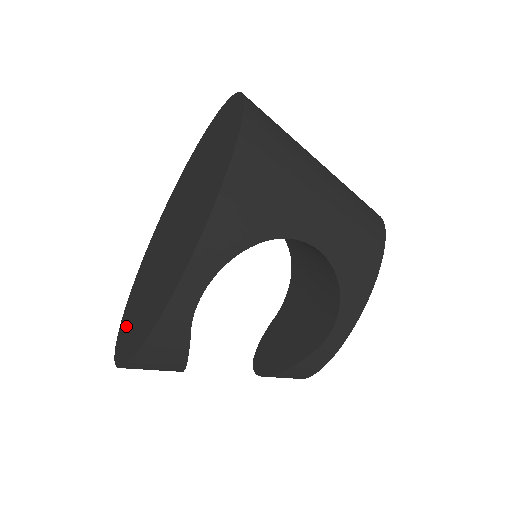
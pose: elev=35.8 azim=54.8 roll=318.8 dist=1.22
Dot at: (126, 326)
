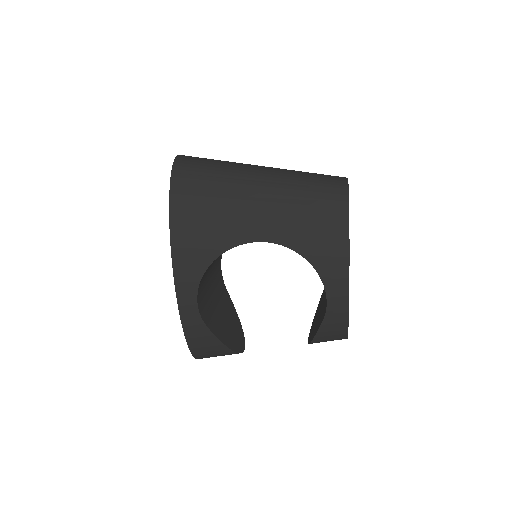
Dot at: occluded
